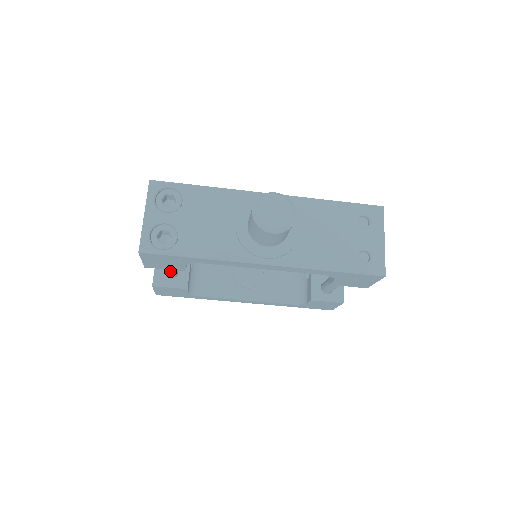
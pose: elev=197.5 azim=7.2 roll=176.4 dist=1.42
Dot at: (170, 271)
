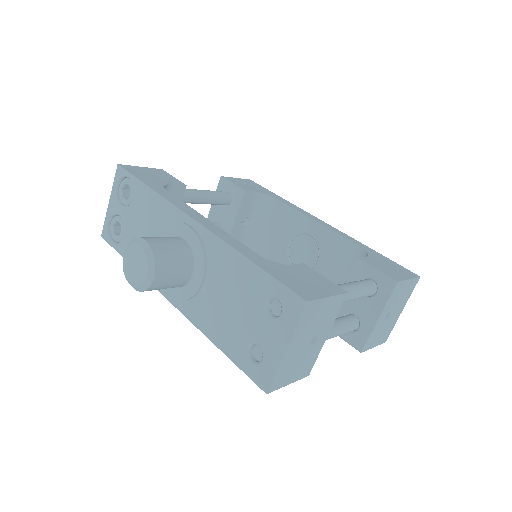
Dot at: occluded
